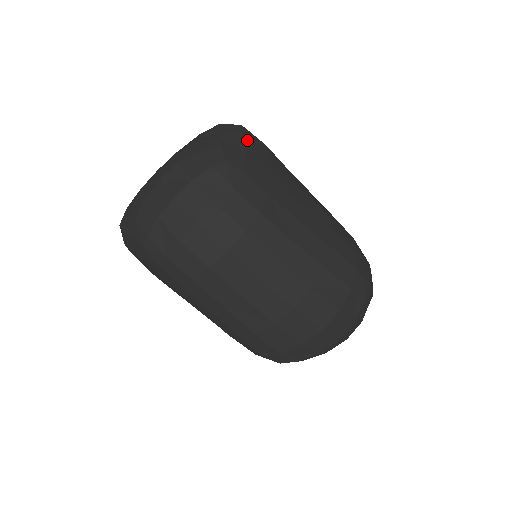
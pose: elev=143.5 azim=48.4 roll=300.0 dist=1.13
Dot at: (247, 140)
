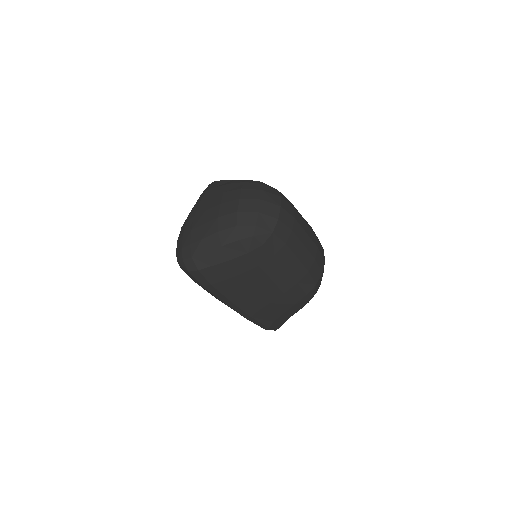
Dot at: occluded
